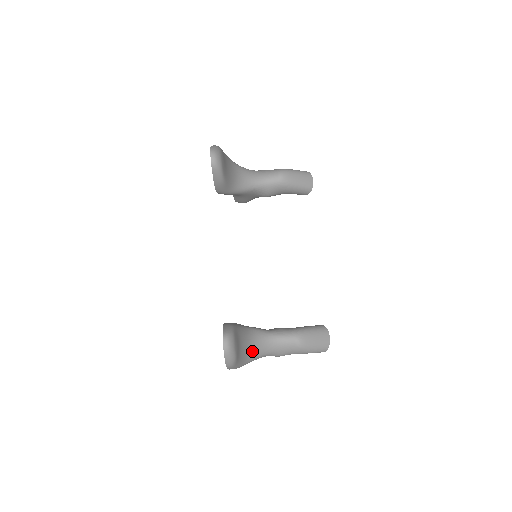
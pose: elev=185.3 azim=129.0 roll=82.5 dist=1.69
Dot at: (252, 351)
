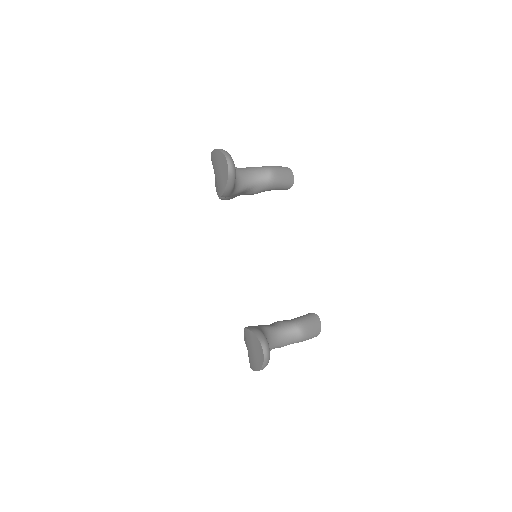
Dot at: occluded
